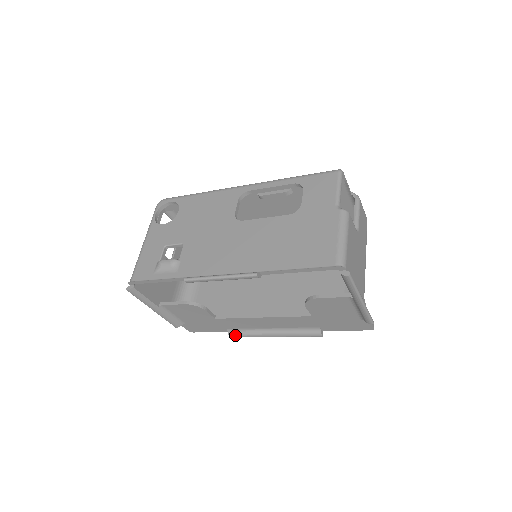
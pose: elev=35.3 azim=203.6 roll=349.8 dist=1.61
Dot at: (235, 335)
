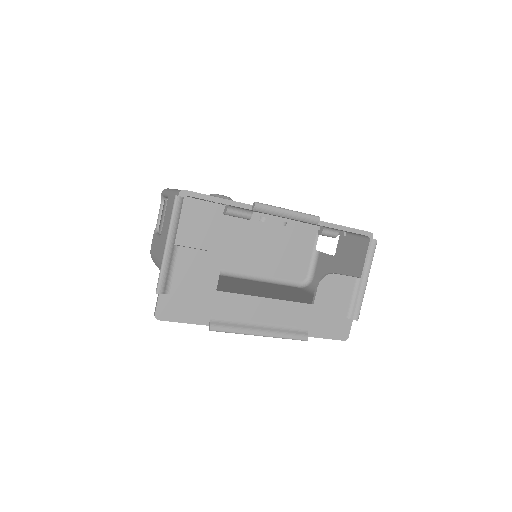
Dot at: (218, 327)
